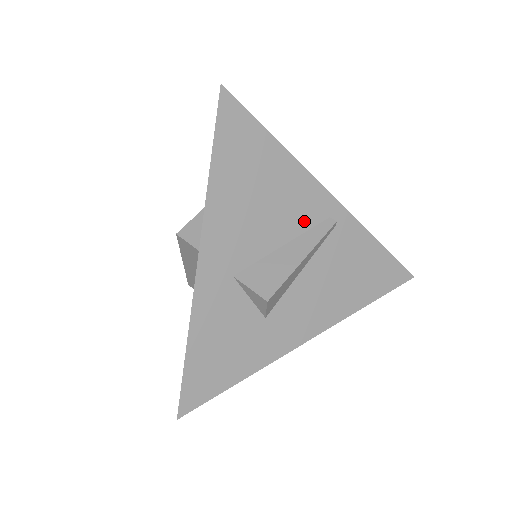
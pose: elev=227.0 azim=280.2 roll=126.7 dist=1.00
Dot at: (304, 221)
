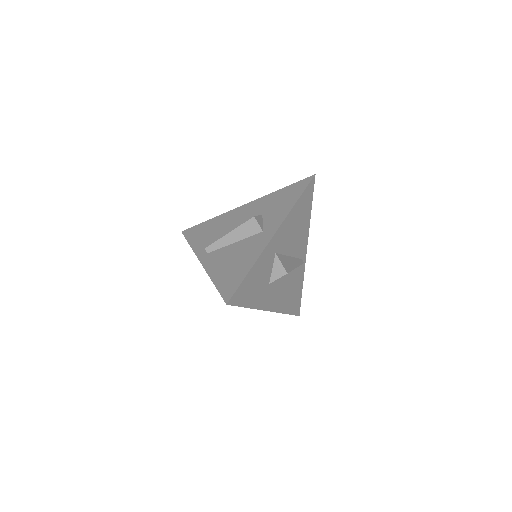
Dot at: (298, 252)
